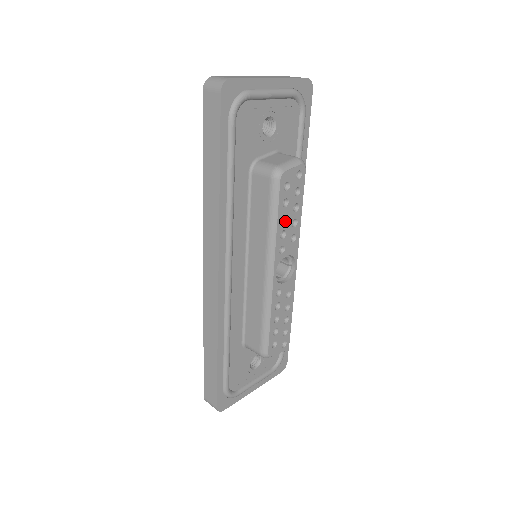
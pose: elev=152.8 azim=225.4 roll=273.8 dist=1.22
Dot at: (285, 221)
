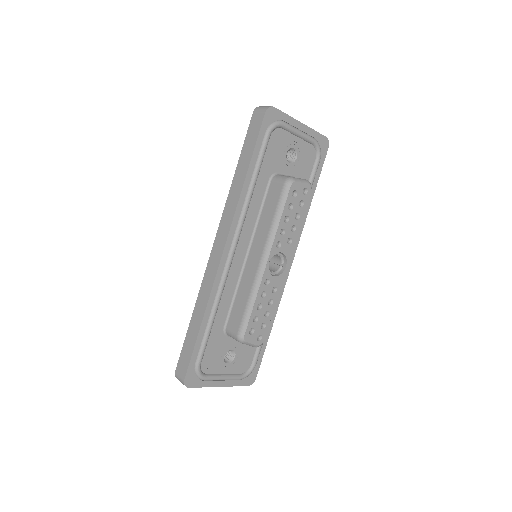
Dot at: (287, 222)
